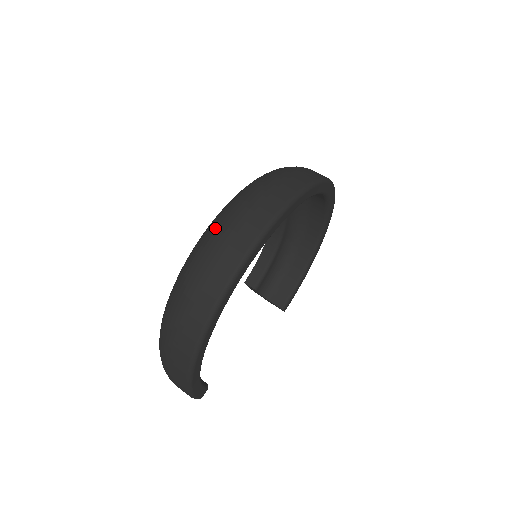
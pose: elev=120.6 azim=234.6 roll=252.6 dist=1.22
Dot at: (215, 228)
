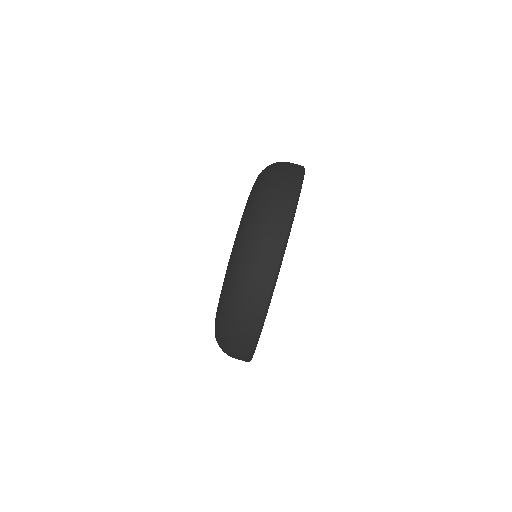
Dot at: (227, 320)
